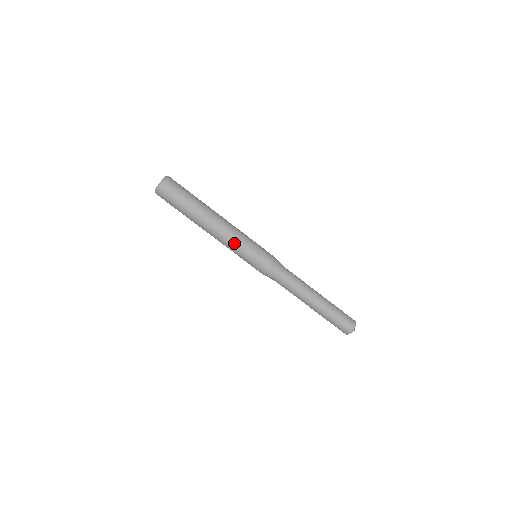
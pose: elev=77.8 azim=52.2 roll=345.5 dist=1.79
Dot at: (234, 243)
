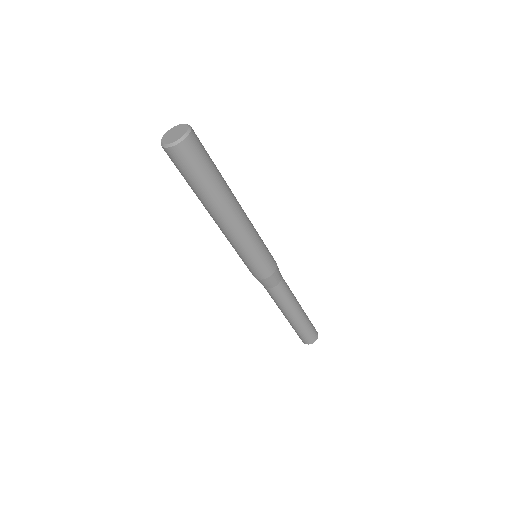
Dot at: (247, 241)
